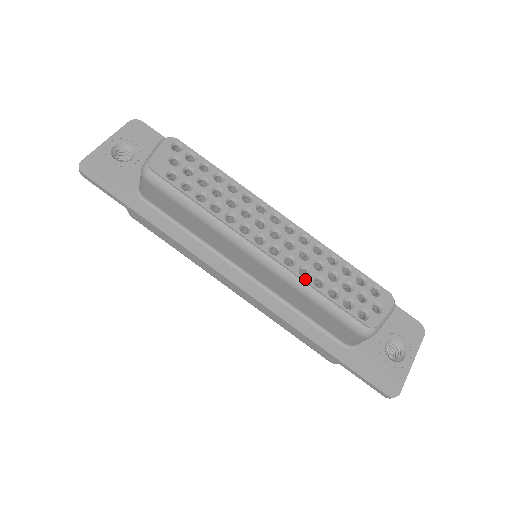
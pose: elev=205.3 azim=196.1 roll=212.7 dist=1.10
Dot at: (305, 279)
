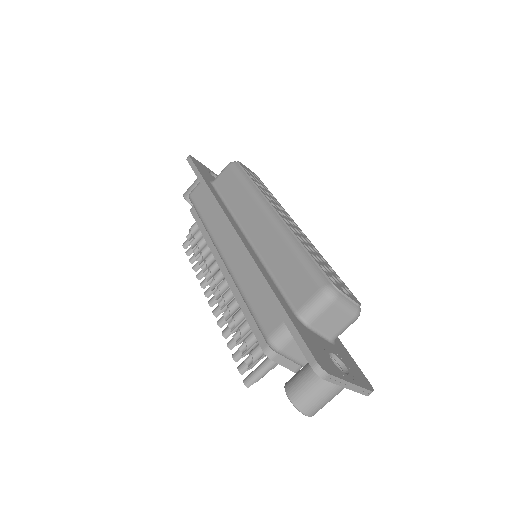
Dot at: occluded
